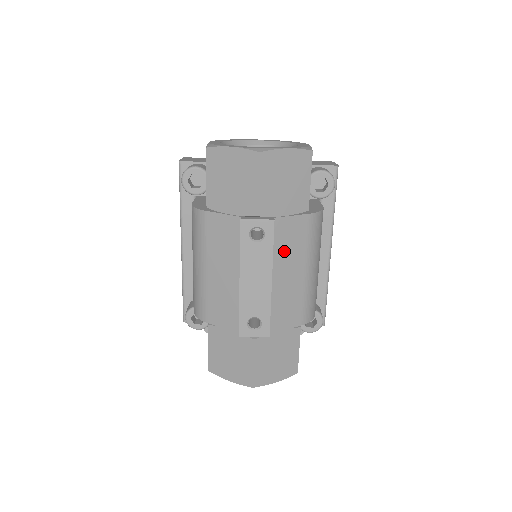
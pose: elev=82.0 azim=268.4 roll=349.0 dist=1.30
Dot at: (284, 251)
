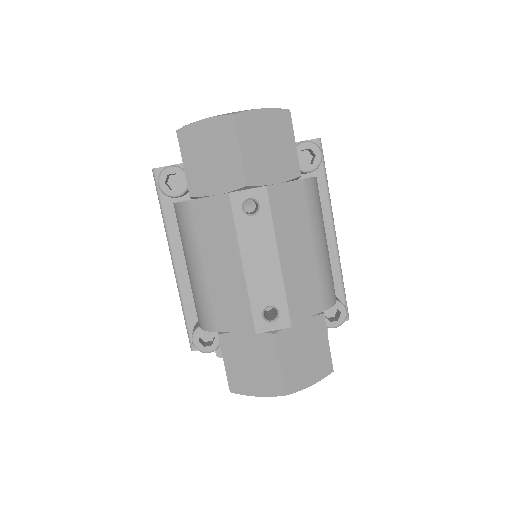
Dot at: (285, 224)
